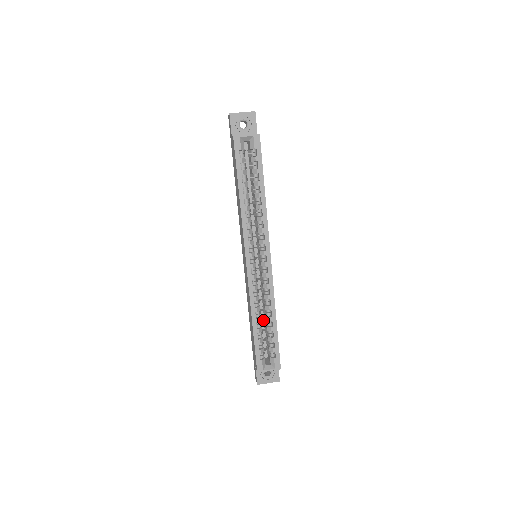
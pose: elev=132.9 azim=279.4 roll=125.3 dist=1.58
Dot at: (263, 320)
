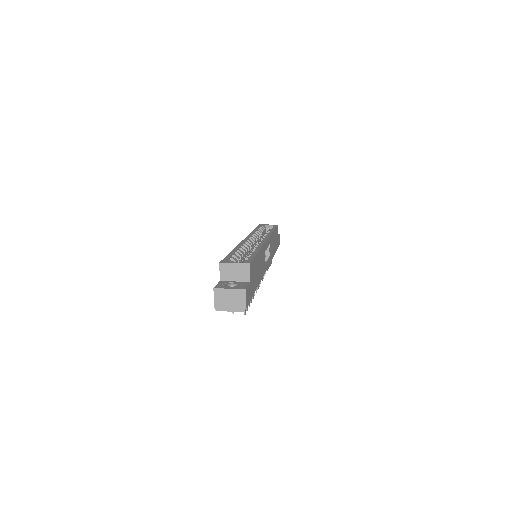
Dot at: occluded
